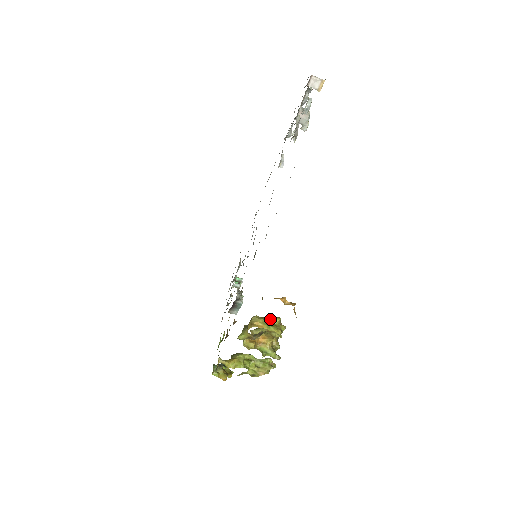
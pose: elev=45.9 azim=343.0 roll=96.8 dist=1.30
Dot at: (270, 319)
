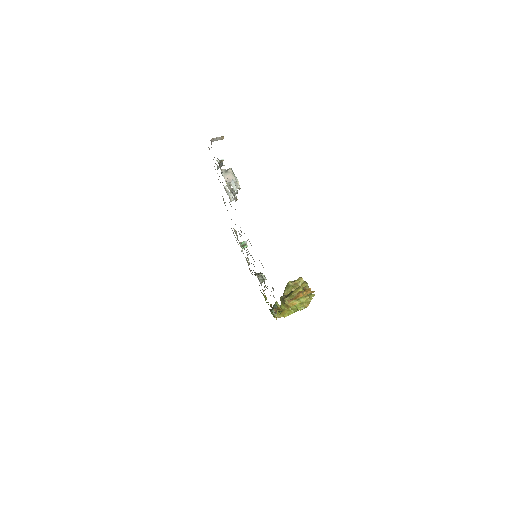
Dot at: (296, 293)
